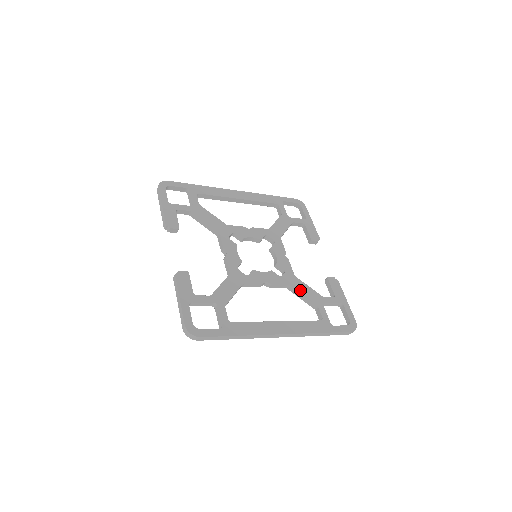
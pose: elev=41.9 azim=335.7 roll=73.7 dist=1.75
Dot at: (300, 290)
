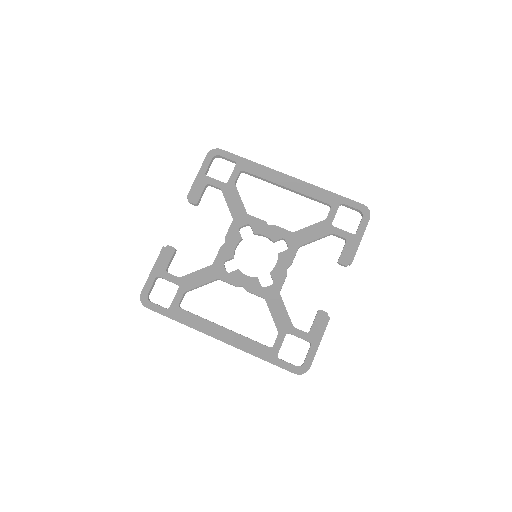
Dot at: (272, 309)
